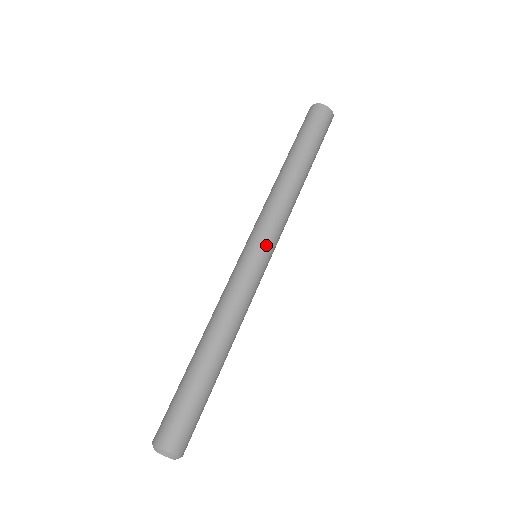
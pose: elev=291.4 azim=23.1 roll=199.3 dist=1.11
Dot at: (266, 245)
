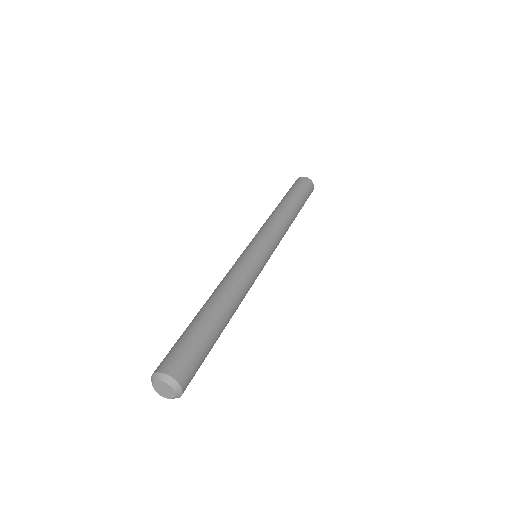
Dot at: (267, 246)
